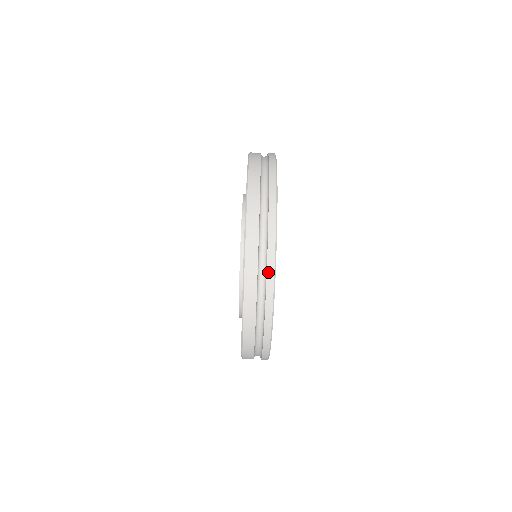
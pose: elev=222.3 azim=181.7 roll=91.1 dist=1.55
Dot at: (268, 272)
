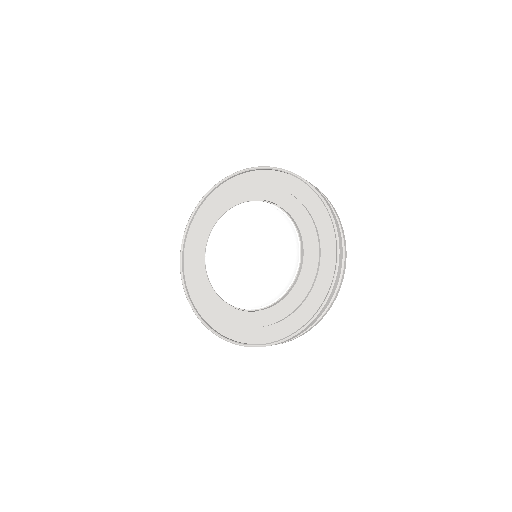
Dot at: (317, 322)
